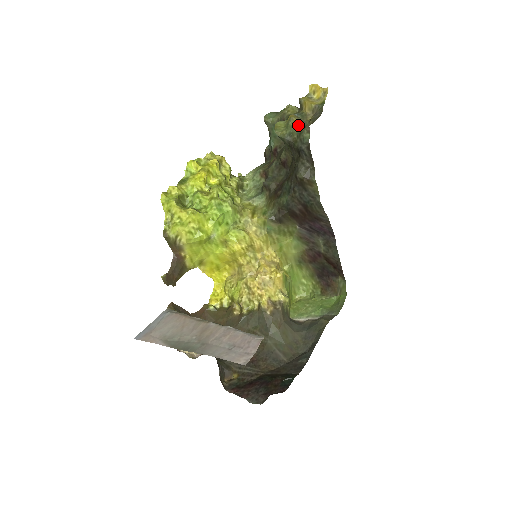
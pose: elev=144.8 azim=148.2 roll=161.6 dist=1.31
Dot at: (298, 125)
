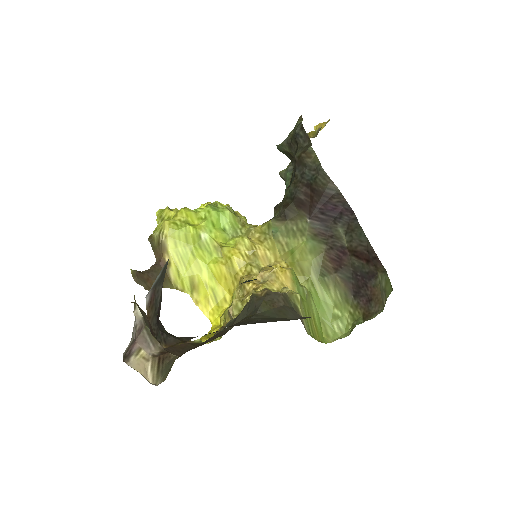
Dot at: occluded
